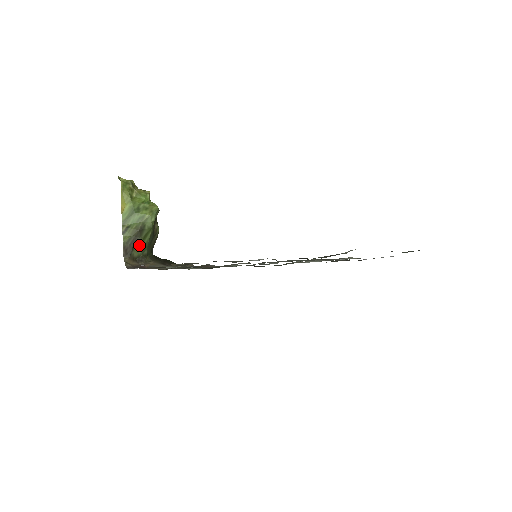
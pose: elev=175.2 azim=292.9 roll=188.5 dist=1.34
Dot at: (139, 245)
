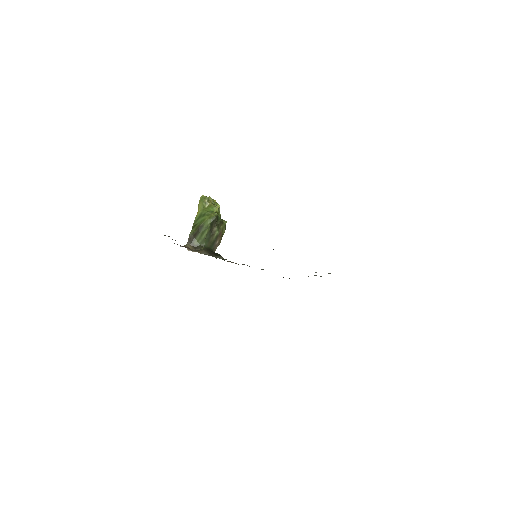
Dot at: (199, 238)
